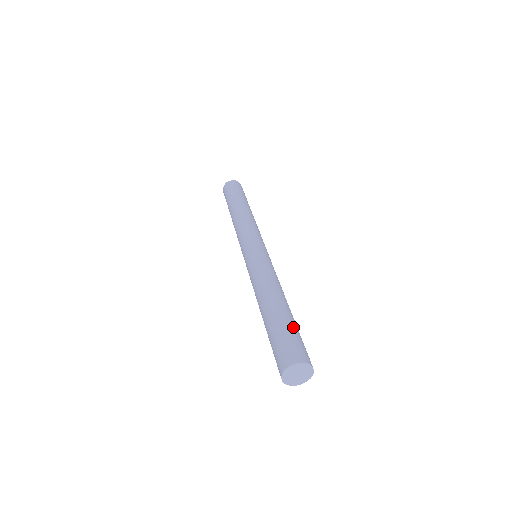
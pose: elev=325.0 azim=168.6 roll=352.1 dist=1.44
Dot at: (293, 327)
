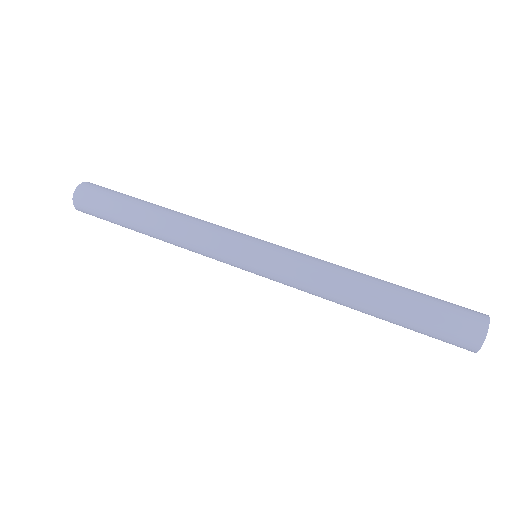
Dot at: (425, 305)
